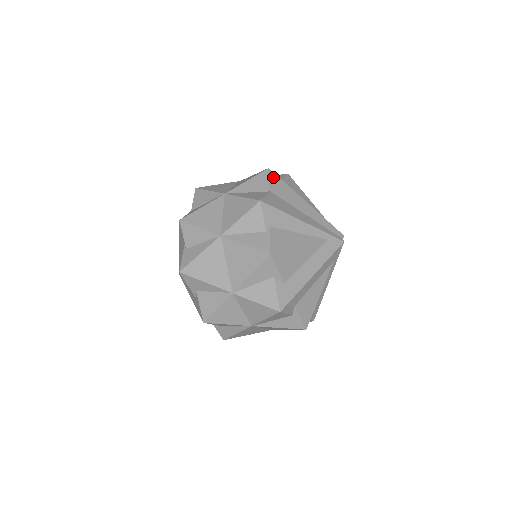
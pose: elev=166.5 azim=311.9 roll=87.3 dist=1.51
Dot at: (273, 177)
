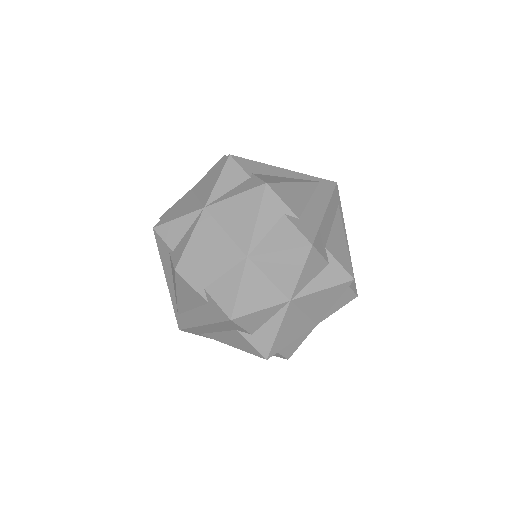
Dot at: occluded
